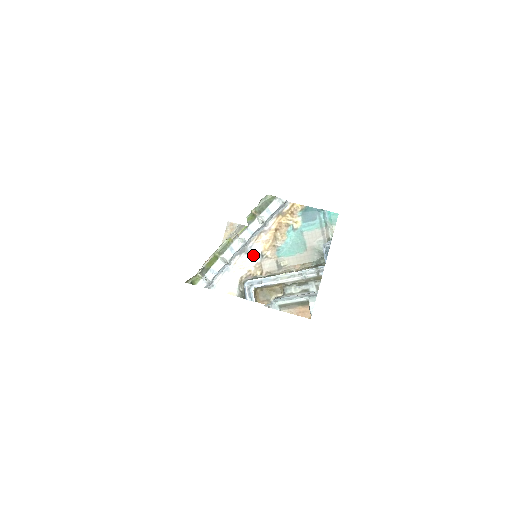
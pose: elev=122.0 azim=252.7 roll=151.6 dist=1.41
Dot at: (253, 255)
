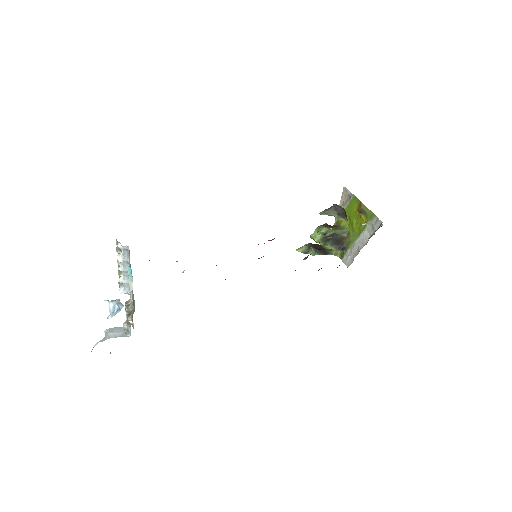
Dot at: occluded
